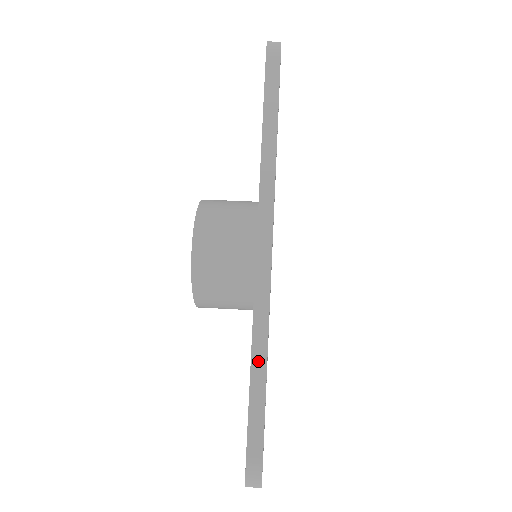
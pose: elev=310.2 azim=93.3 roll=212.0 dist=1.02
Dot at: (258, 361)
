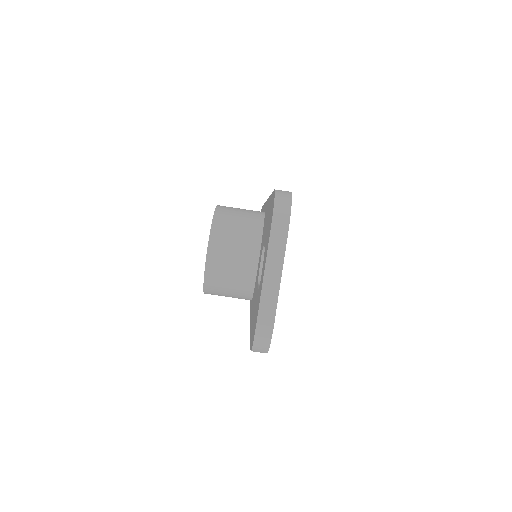
Dot at: occluded
